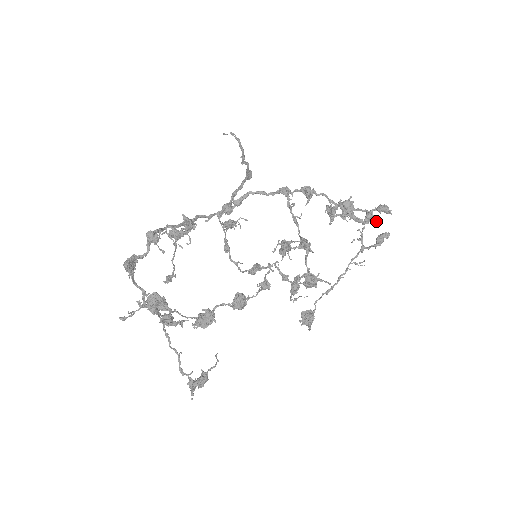
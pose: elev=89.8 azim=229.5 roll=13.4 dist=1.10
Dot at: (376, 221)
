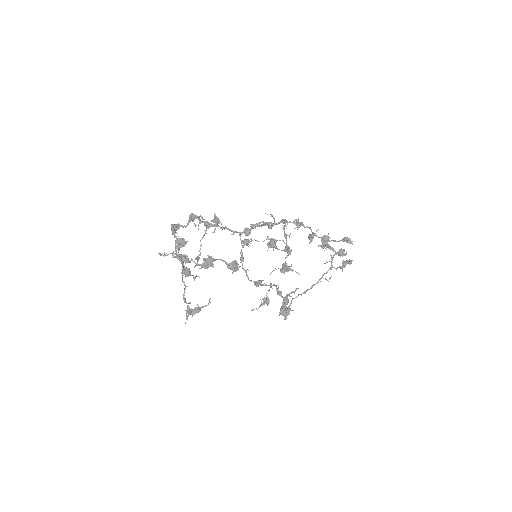
Dot at: (345, 254)
